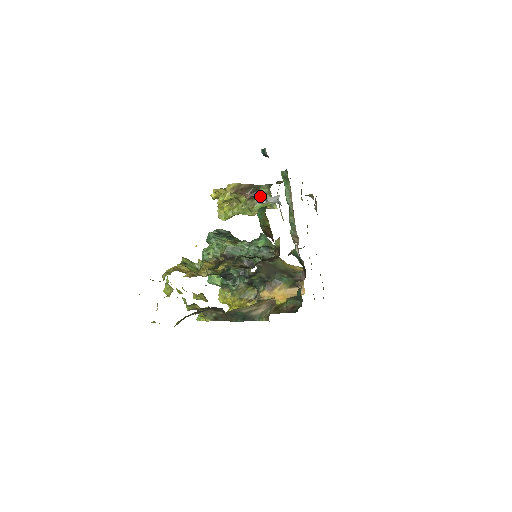
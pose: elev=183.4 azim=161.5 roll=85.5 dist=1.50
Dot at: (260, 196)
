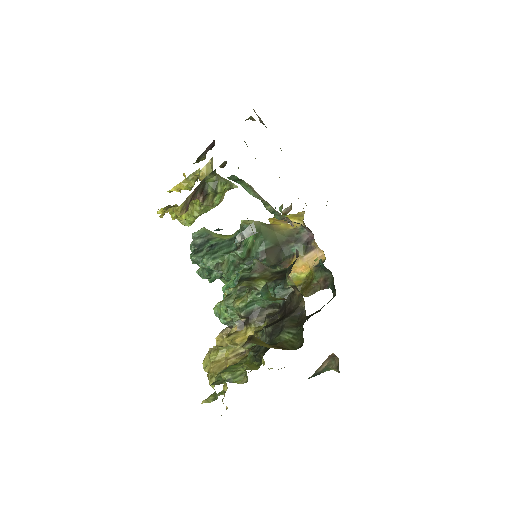
Dot at: (212, 190)
